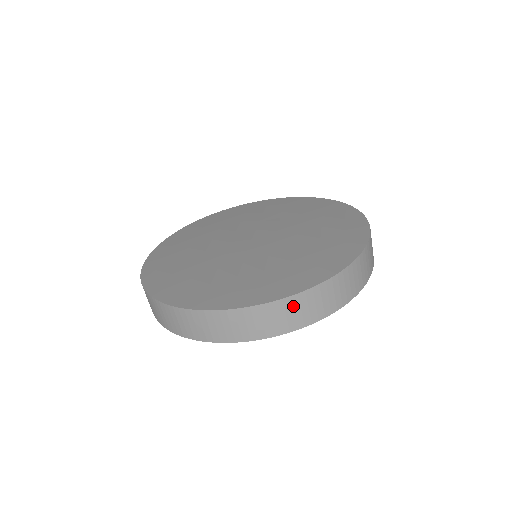
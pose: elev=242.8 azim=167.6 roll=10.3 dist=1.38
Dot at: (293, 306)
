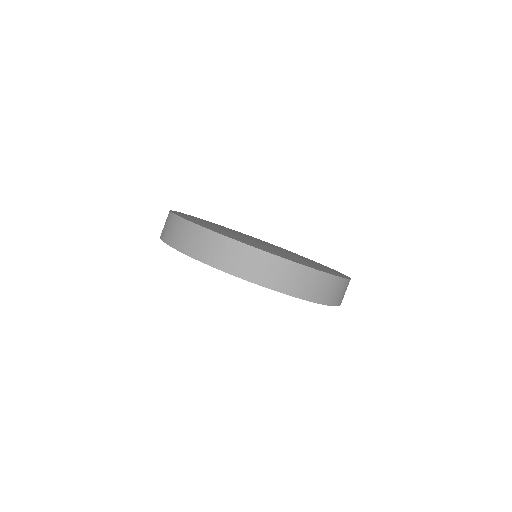
Dot at: (304, 276)
